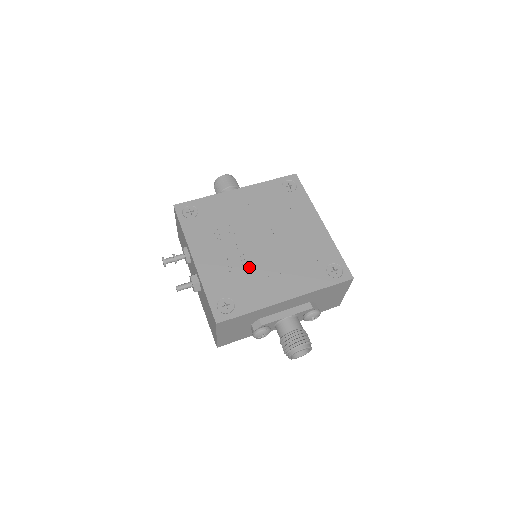
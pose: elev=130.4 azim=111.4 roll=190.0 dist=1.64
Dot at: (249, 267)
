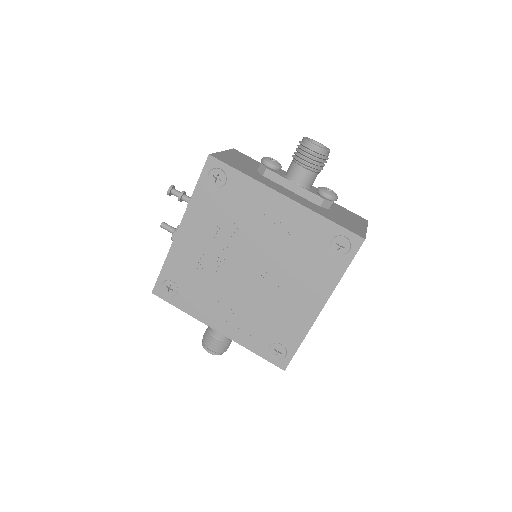
Dot at: (215, 280)
